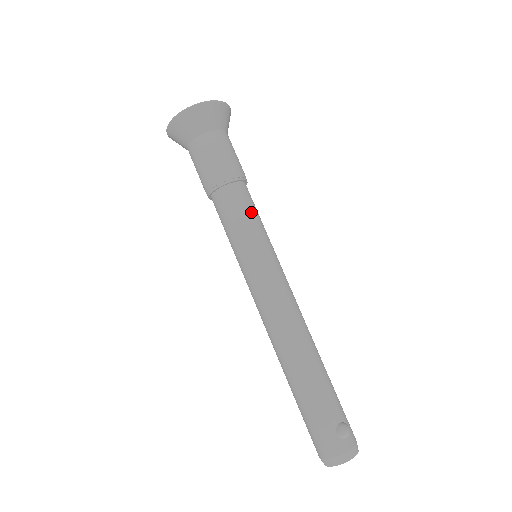
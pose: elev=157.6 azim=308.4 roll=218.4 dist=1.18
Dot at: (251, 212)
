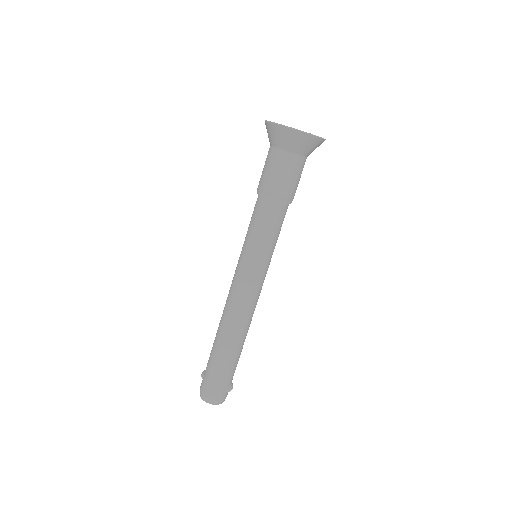
Dot at: occluded
